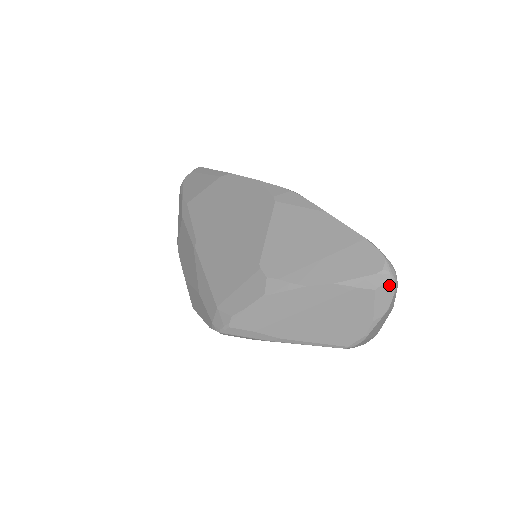
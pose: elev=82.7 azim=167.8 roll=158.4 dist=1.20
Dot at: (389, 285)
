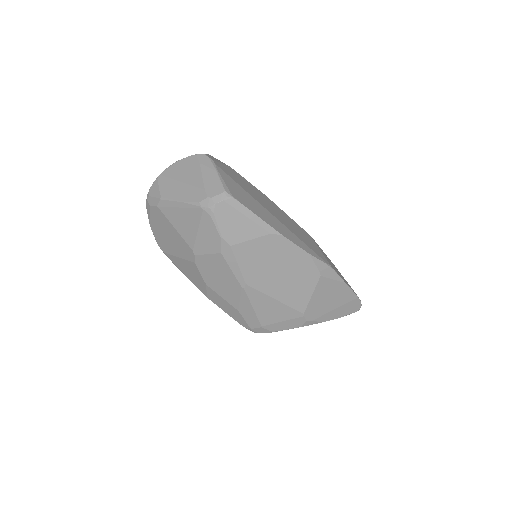
Dot at: occluded
